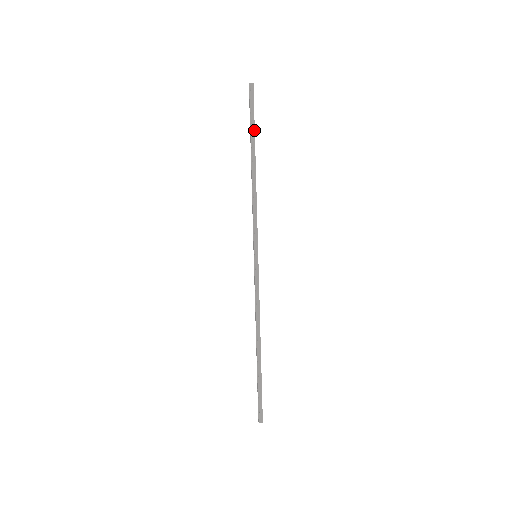
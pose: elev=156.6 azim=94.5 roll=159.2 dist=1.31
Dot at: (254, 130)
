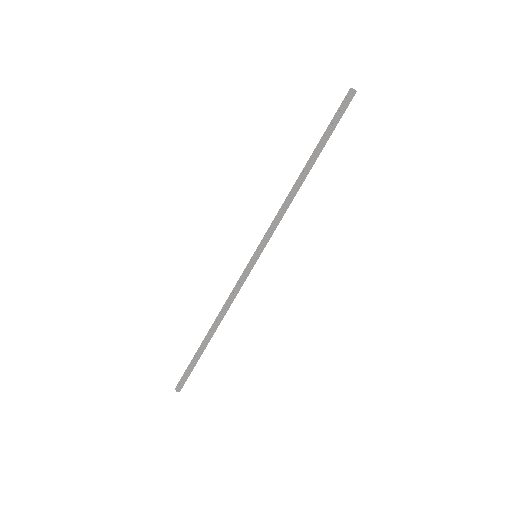
Dot at: (328, 139)
